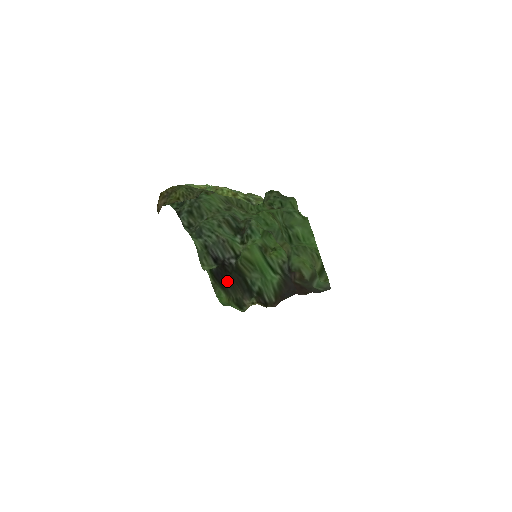
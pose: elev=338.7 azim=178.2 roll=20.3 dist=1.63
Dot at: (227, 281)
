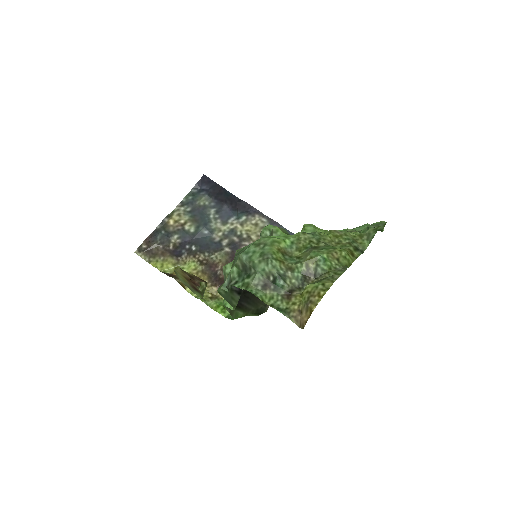
Dot at: (245, 300)
